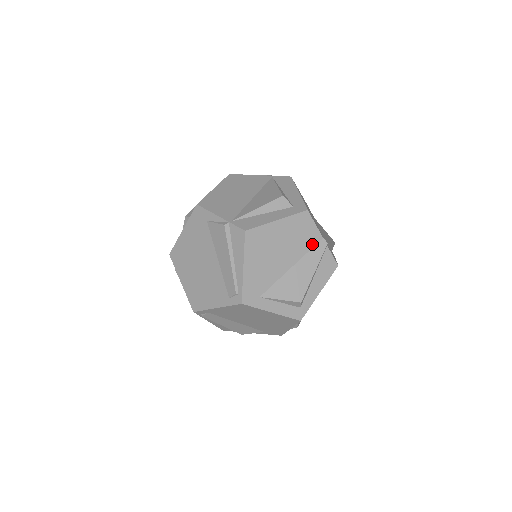
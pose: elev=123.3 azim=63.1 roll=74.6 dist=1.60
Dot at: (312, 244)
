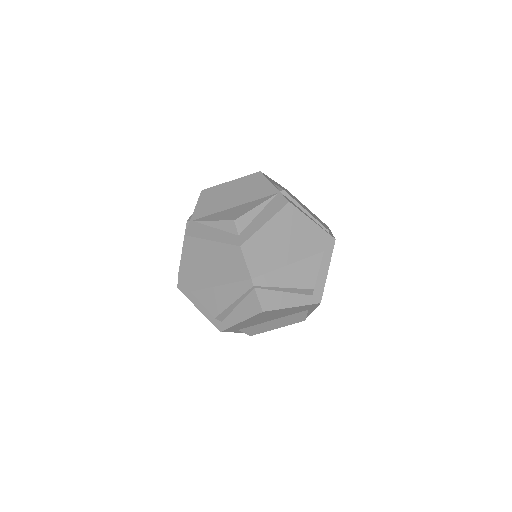
Dot at: (240, 278)
